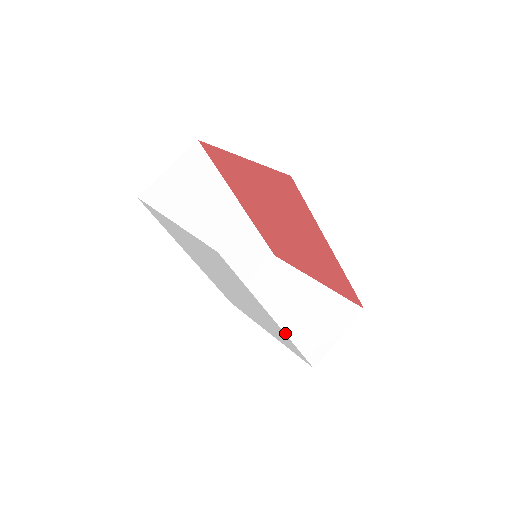
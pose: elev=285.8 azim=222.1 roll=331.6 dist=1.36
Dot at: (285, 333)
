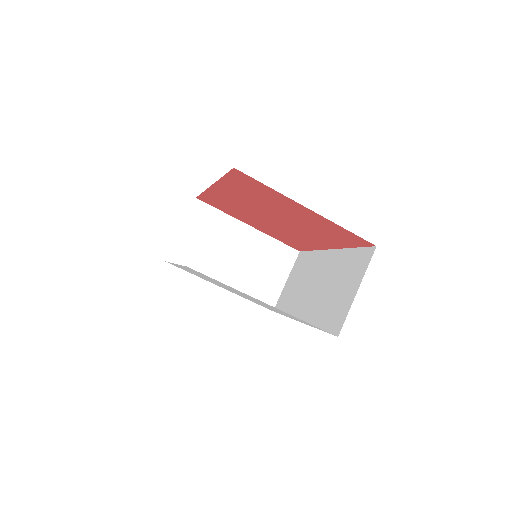
Dot at: (238, 285)
